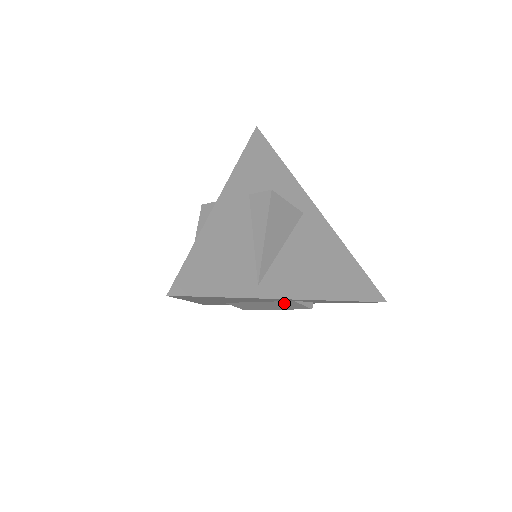
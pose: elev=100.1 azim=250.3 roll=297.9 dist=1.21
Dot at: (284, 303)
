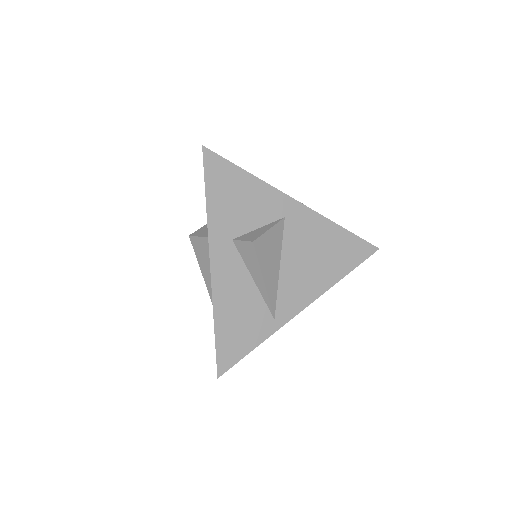
Dot at: occluded
